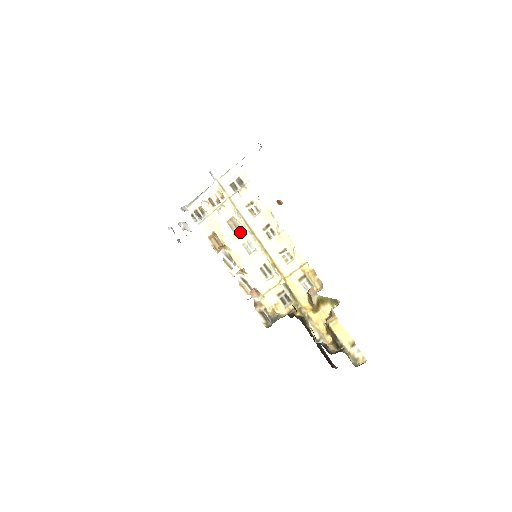
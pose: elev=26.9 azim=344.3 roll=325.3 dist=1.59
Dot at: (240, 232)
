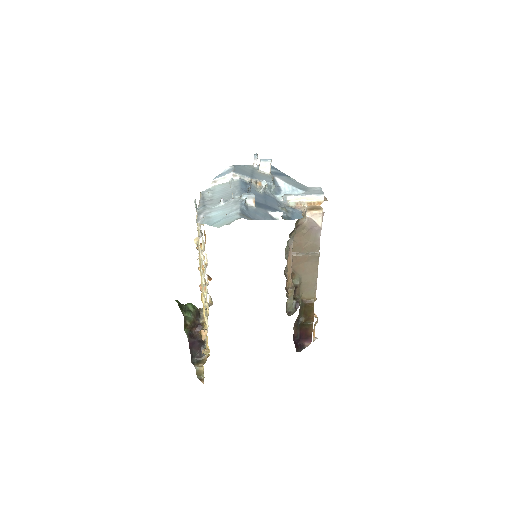
Dot at: occluded
